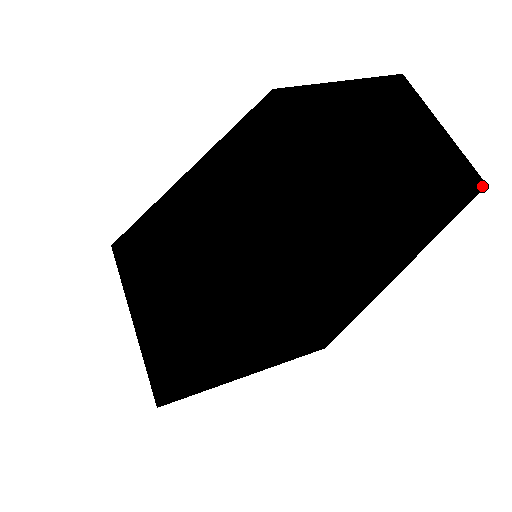
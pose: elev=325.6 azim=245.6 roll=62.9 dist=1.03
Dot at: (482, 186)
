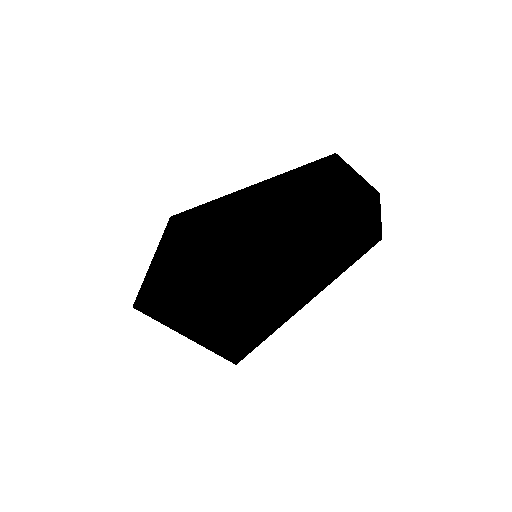
Dot at: occluded
